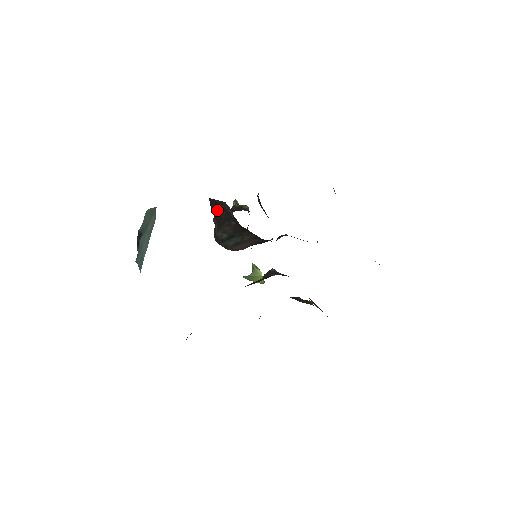
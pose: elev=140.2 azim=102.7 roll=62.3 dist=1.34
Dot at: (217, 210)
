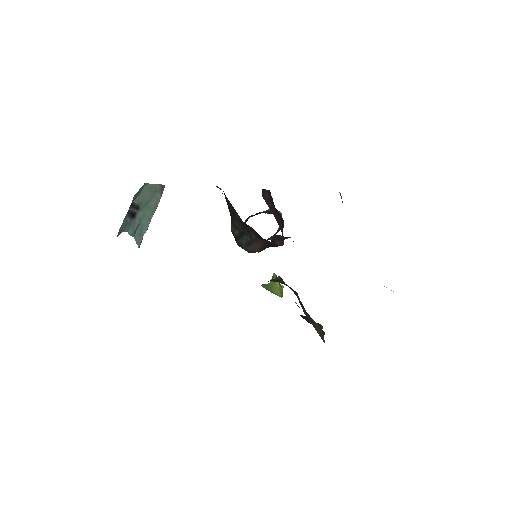
Dot at: (227, 201)
